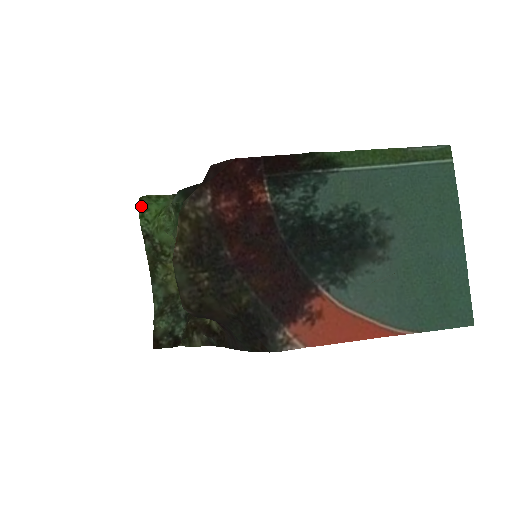
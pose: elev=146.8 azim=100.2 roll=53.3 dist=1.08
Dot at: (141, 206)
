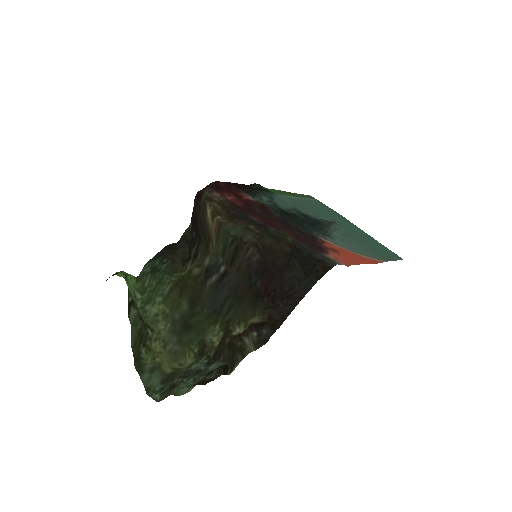
Dot at: (121, 271)
